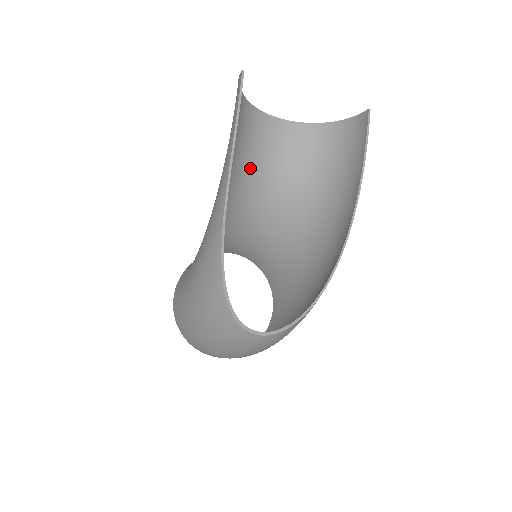
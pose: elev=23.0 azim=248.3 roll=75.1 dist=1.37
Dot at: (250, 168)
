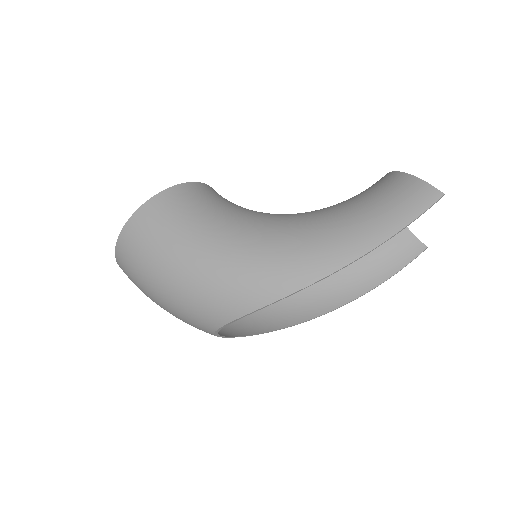
Dot at: occluded
